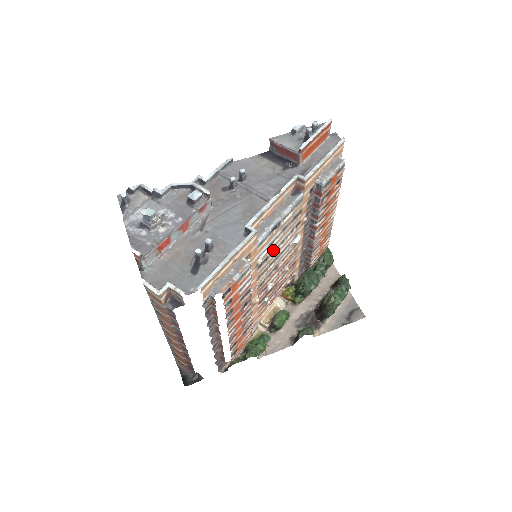
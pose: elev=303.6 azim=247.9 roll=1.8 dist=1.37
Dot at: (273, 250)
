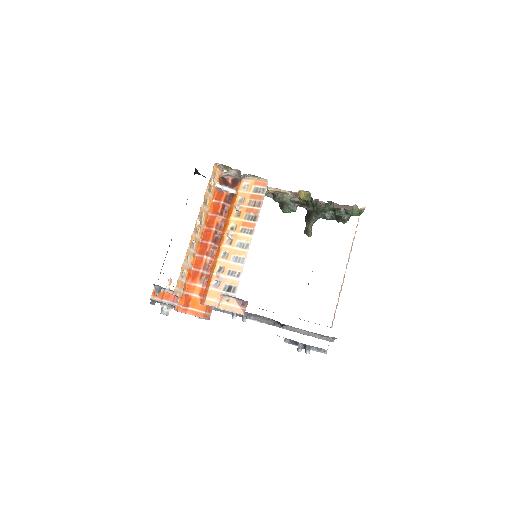
Dot at: occluded
